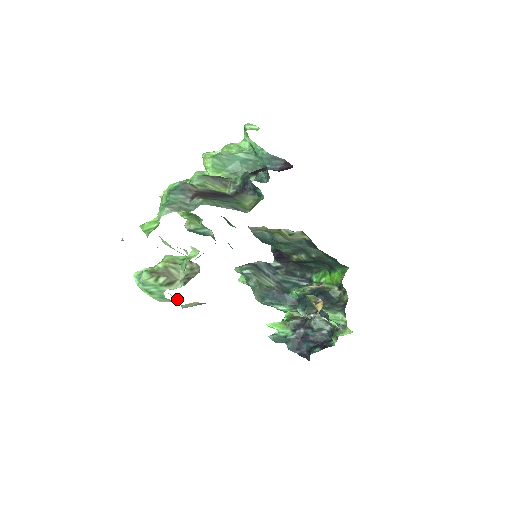
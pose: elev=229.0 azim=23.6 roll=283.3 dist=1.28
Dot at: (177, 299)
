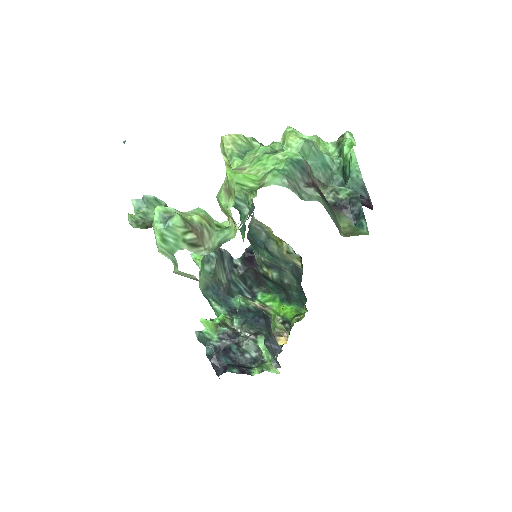
Dot at: occluded
